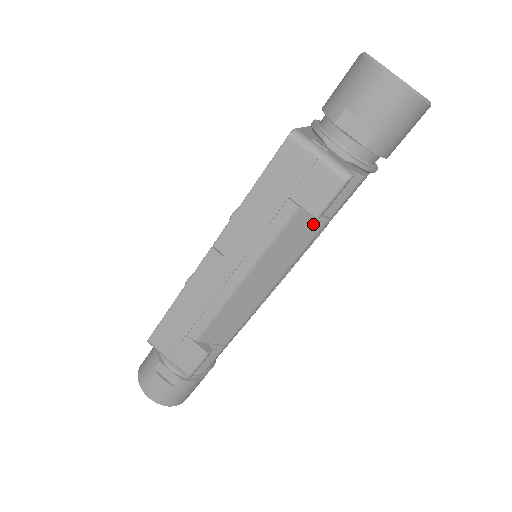
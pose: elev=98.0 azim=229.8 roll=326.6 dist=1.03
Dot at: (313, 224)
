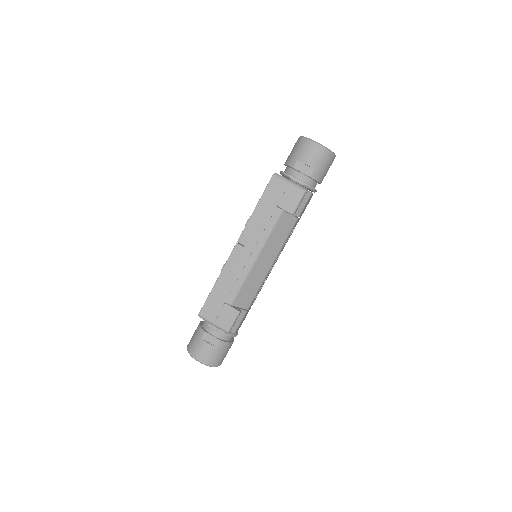
Dot at: (290, 221)
